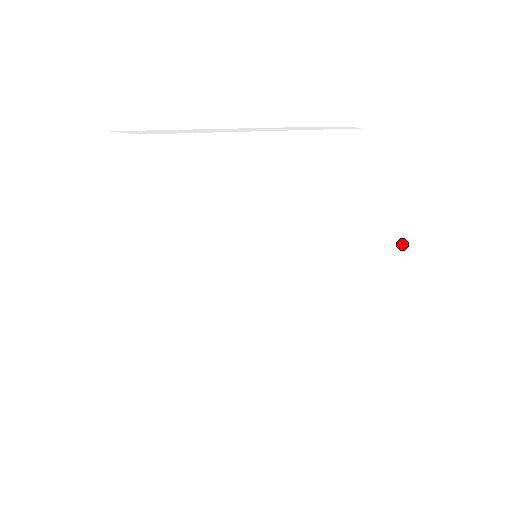
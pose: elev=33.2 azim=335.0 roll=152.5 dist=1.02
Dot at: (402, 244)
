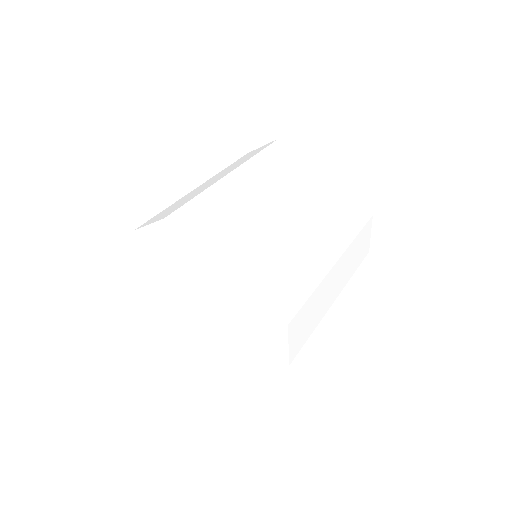
Dot at: (357, 237)
